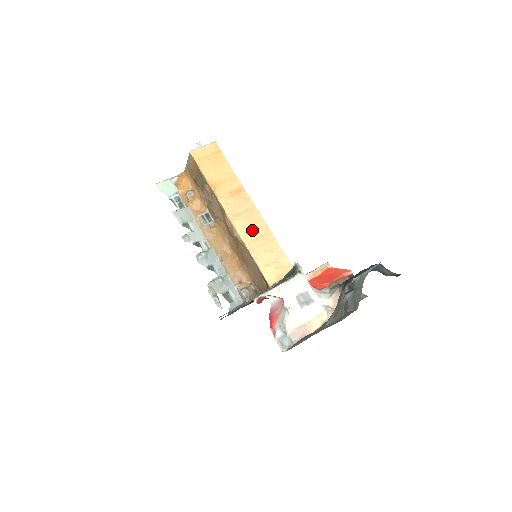
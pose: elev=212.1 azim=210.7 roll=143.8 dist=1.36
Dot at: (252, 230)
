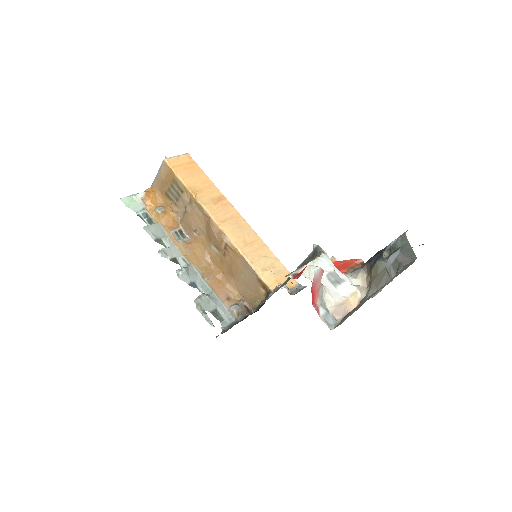
Dot at: (241, 236)
